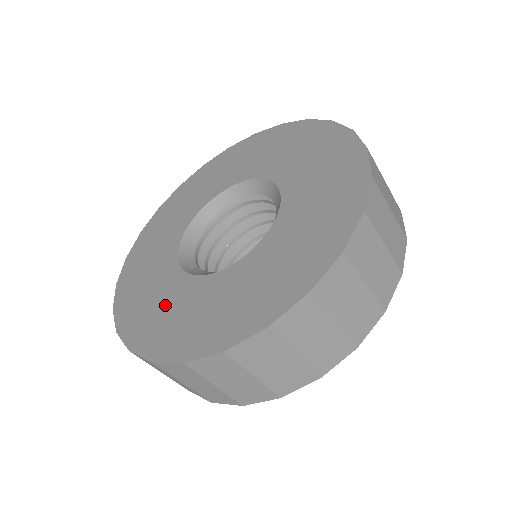
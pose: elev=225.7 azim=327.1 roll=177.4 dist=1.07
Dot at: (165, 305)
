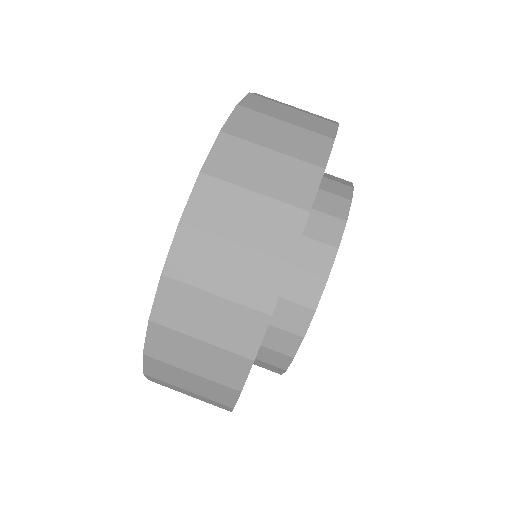
Dot at: occluded
